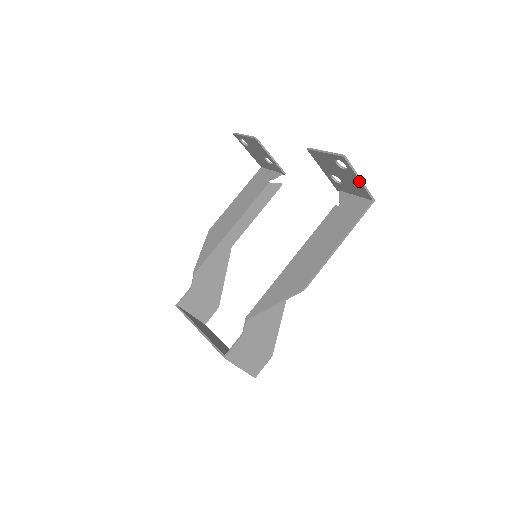
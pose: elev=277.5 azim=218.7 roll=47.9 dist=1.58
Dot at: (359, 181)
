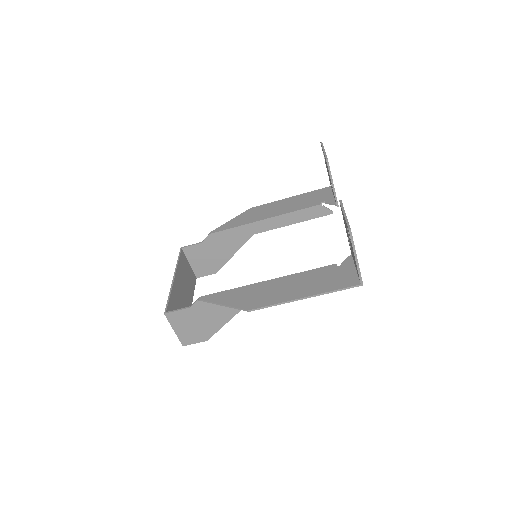
Dot at: (355, 259)
